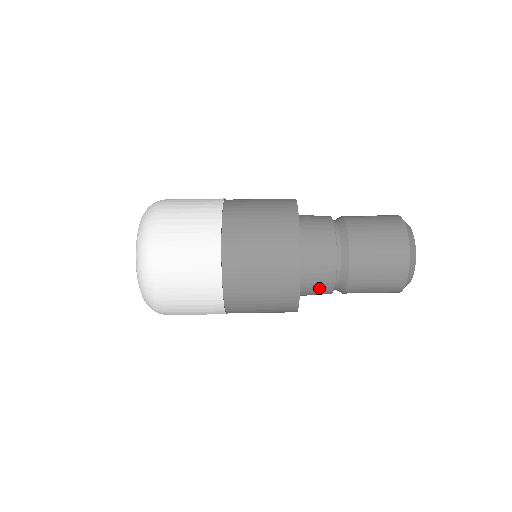
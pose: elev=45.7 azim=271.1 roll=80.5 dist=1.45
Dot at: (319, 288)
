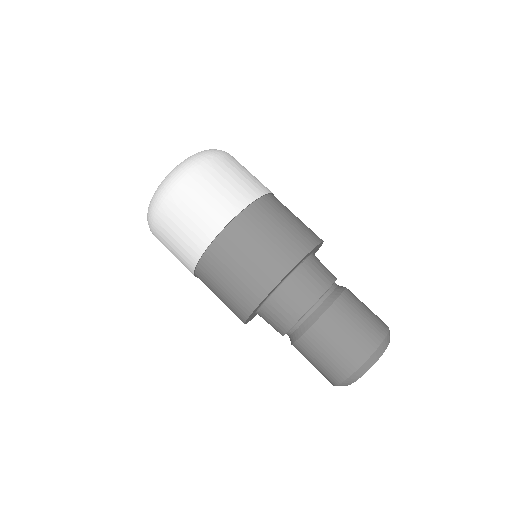
Dot at: (292, 303)
